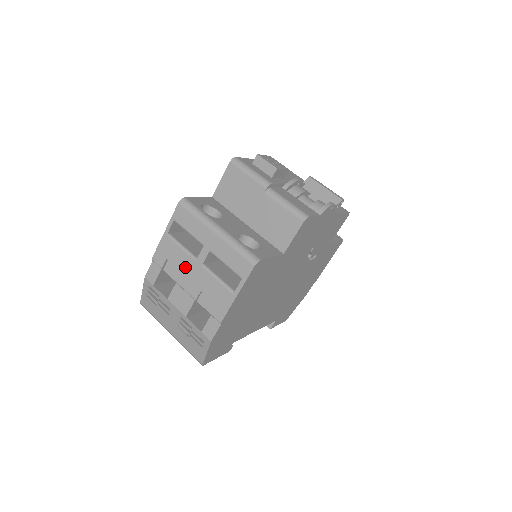
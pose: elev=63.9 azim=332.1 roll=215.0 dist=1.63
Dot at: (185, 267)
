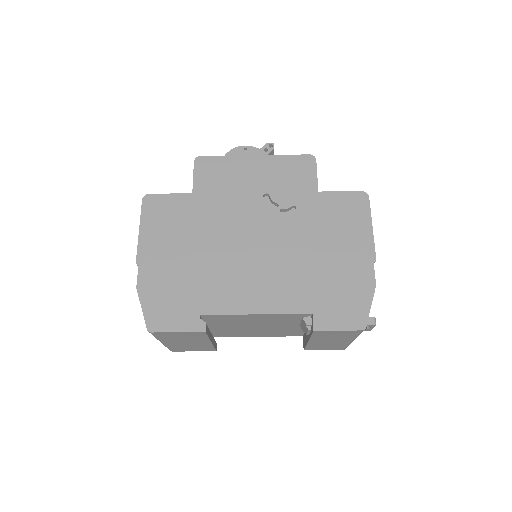
Dot at: occluded
